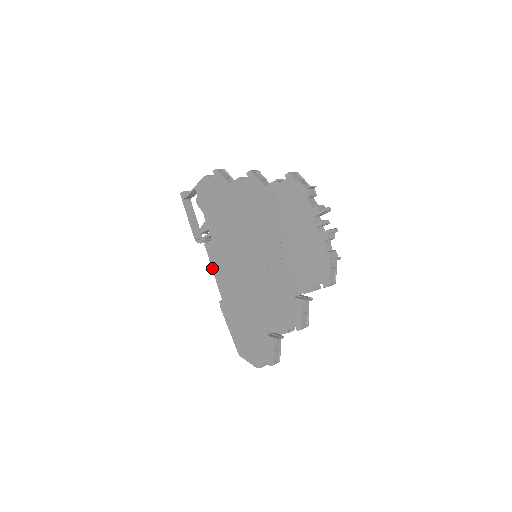
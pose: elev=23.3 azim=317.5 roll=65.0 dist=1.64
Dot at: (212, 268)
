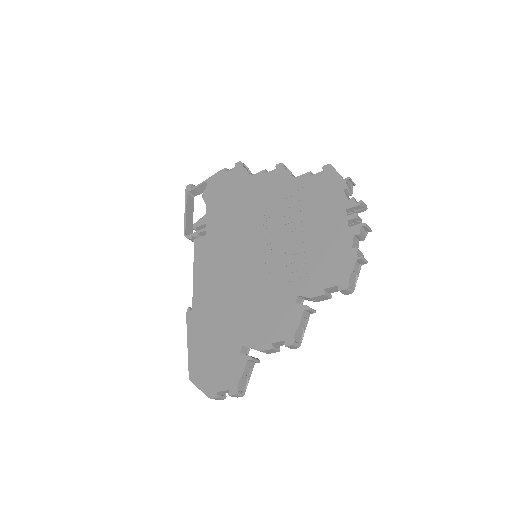
Dot at: (194, 267)
